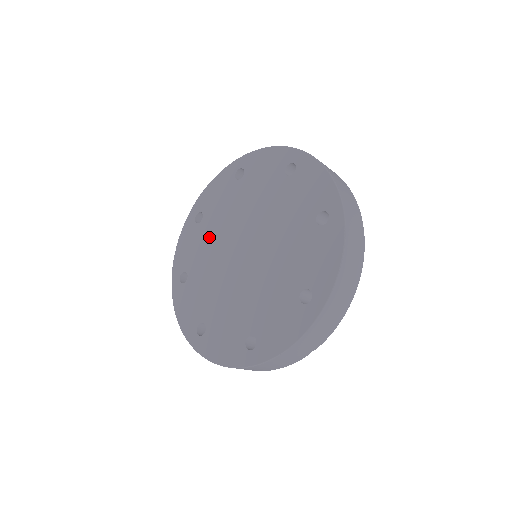
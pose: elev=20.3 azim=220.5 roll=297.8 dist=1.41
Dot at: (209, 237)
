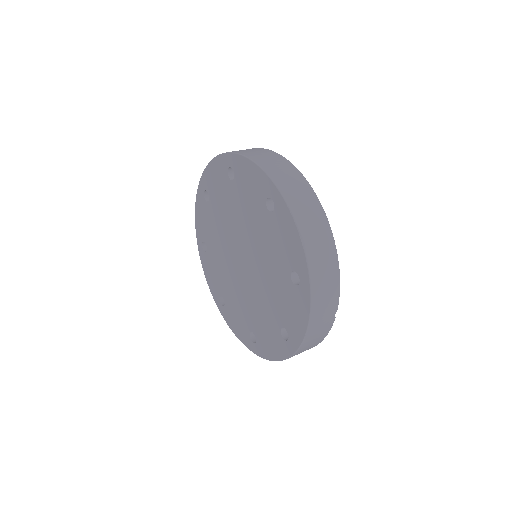
Dot at: (218, 260)
